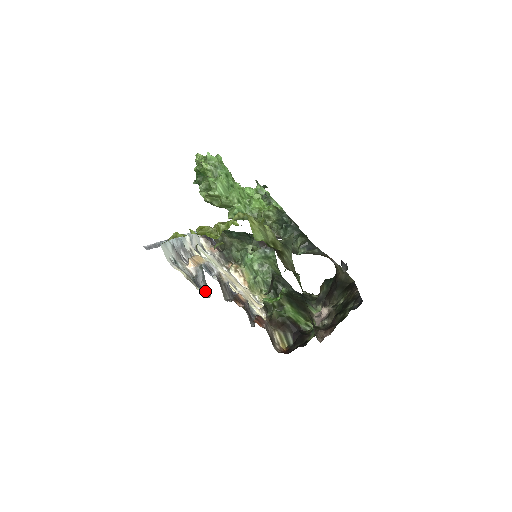
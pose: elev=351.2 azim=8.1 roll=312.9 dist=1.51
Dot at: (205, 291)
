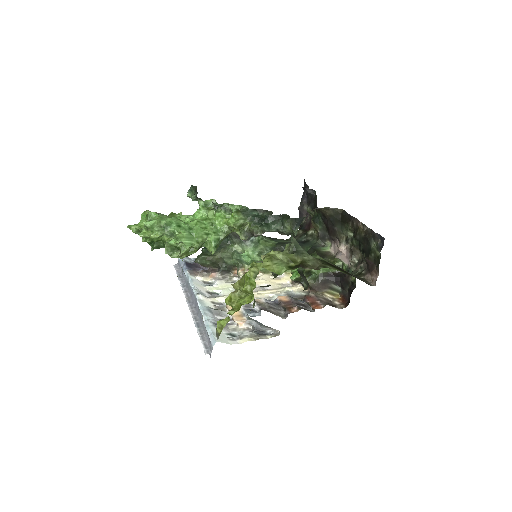
Dot at: (270, 331)
